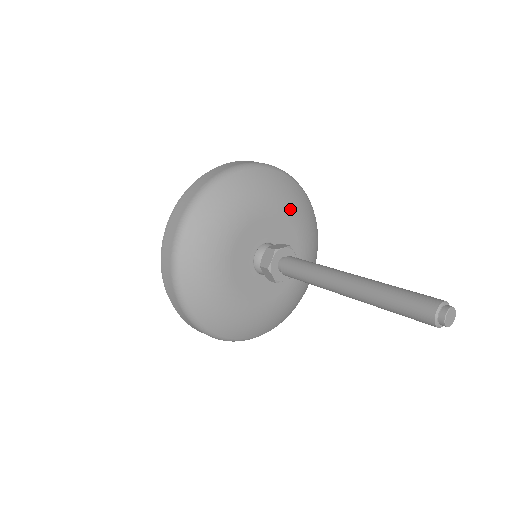
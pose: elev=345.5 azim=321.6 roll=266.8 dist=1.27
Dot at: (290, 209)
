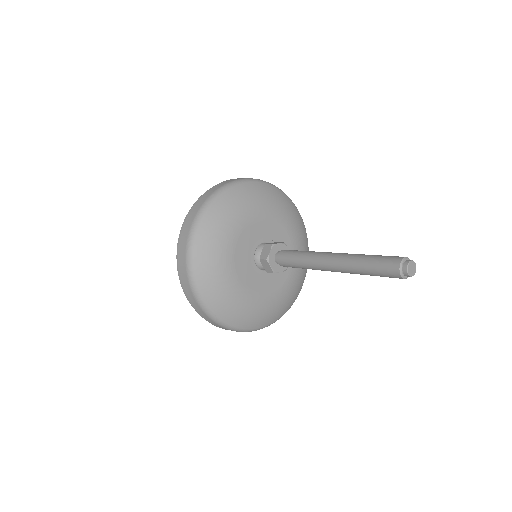
Dot at: (284, 217)
